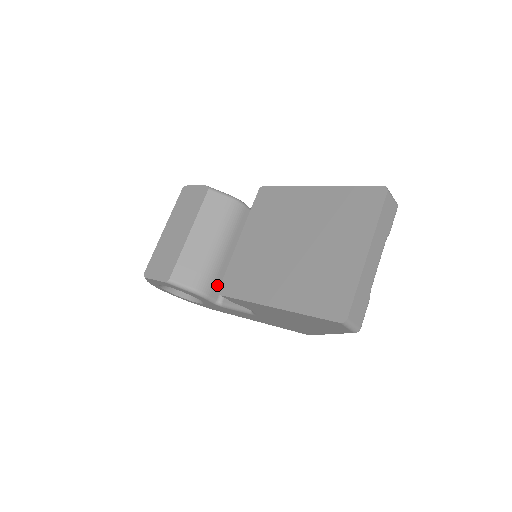
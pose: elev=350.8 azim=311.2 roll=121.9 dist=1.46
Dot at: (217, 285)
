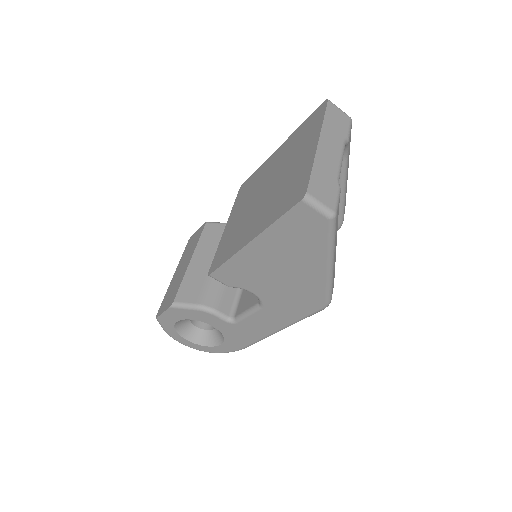
Dot at: (226, 301)
